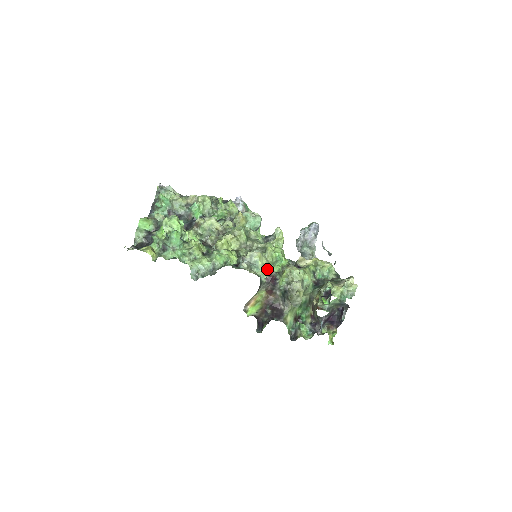
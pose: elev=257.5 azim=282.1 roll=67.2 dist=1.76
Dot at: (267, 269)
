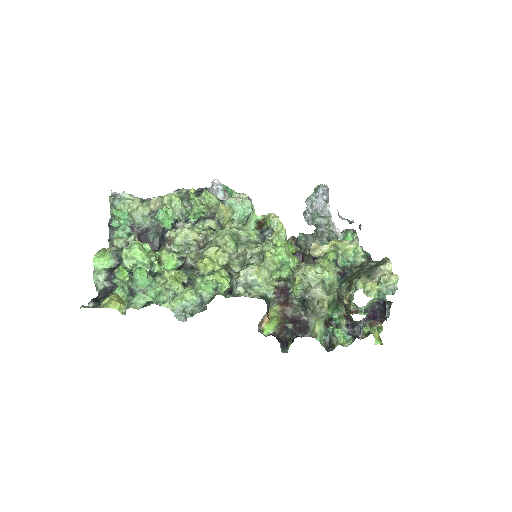
Dot at: (272, 281)
